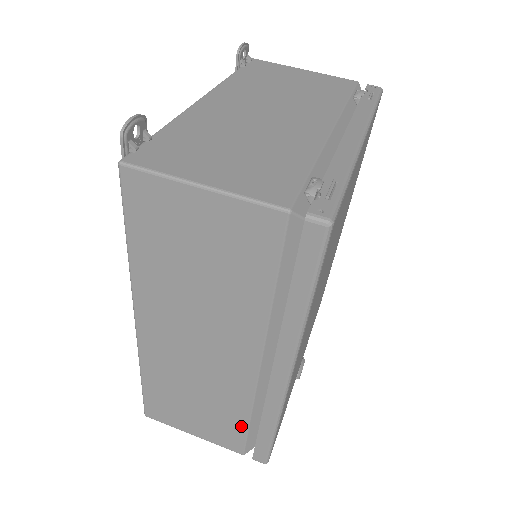
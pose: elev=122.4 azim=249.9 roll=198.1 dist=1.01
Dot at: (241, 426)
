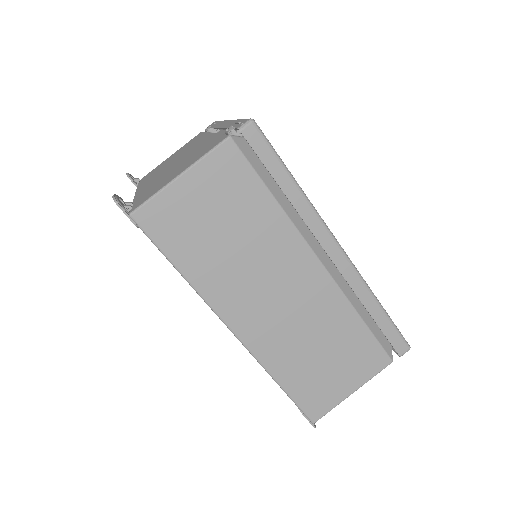
Dot at: (364, 333)
